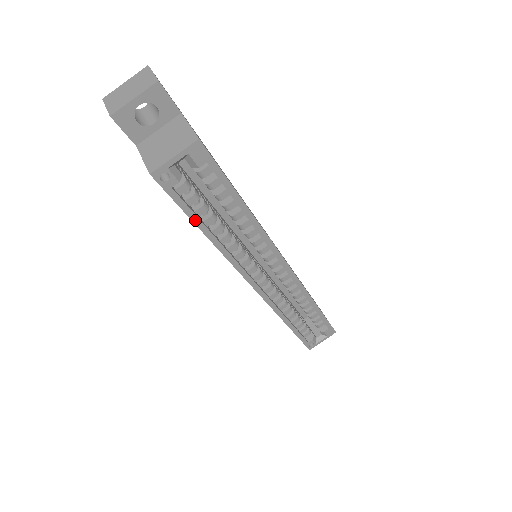
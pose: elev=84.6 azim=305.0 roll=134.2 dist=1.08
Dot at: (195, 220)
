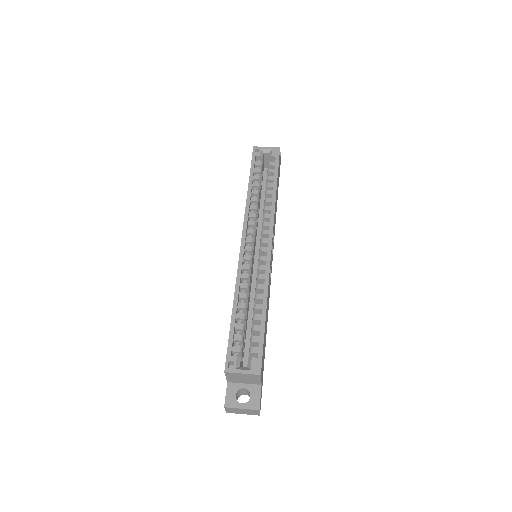
Dot at: (251, 175)
